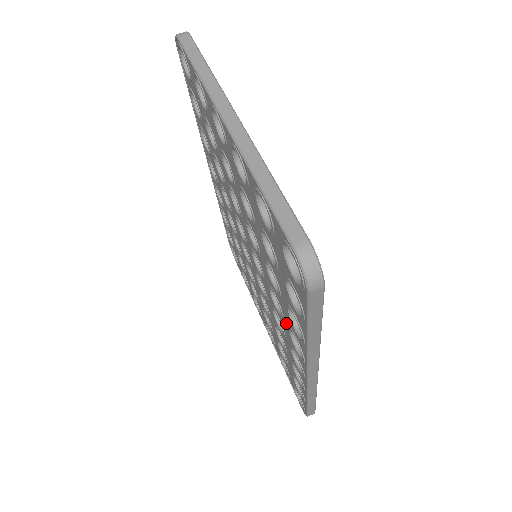
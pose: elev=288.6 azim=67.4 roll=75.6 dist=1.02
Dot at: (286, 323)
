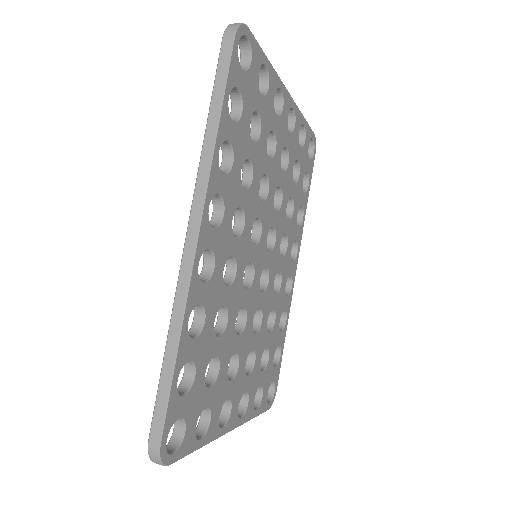
Dot at: occluded
